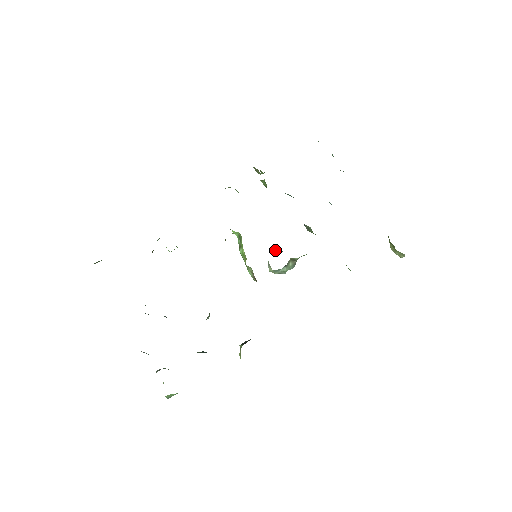
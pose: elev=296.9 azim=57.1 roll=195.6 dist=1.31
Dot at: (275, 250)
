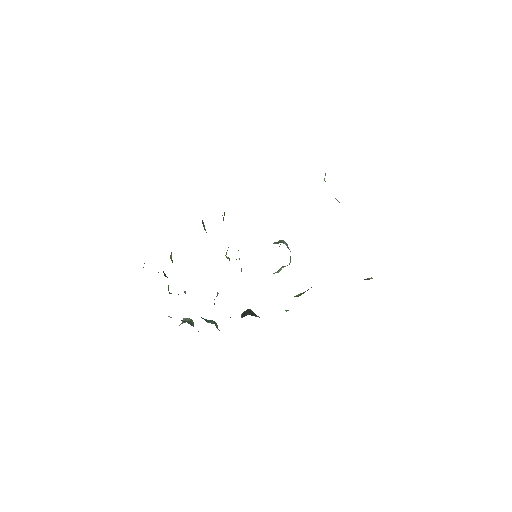
Dot at: occluded
